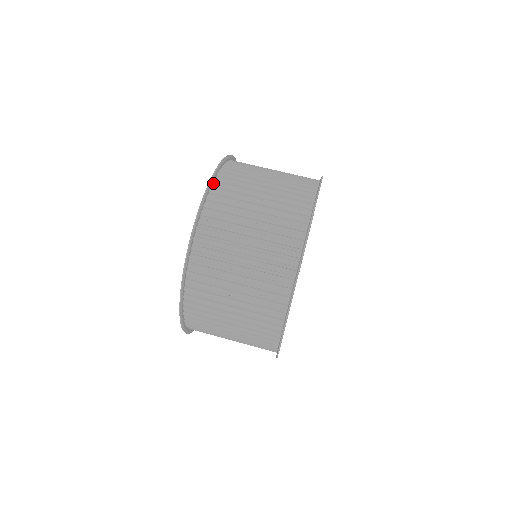
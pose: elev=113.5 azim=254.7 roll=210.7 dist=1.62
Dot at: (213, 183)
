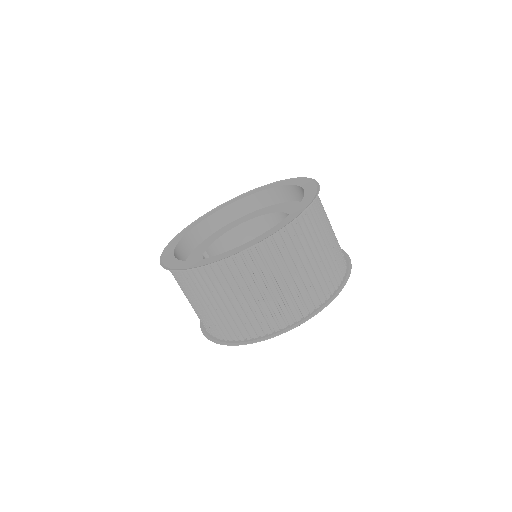
Dot at: (314, 196)
